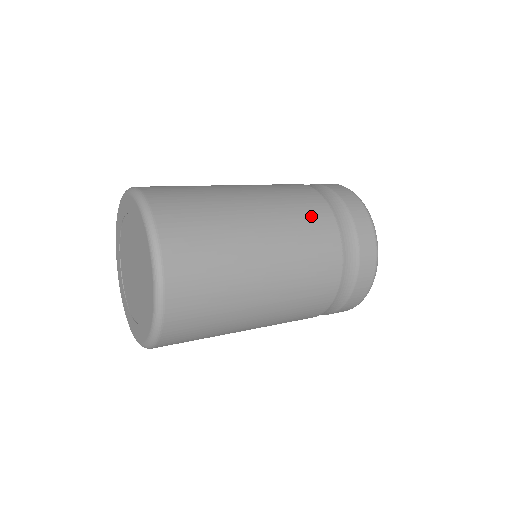
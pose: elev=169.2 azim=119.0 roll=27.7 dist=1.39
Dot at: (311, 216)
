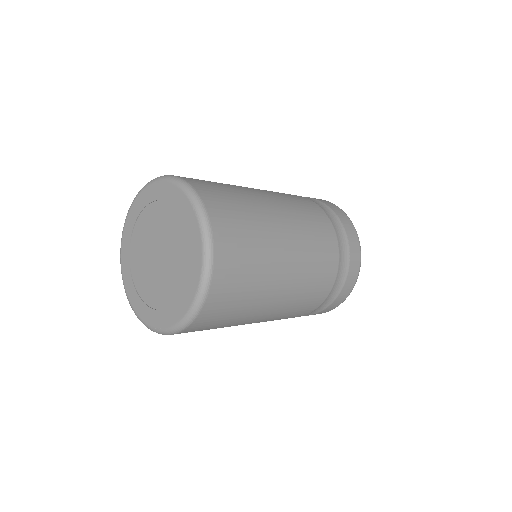
Dot at: (318, 224)
